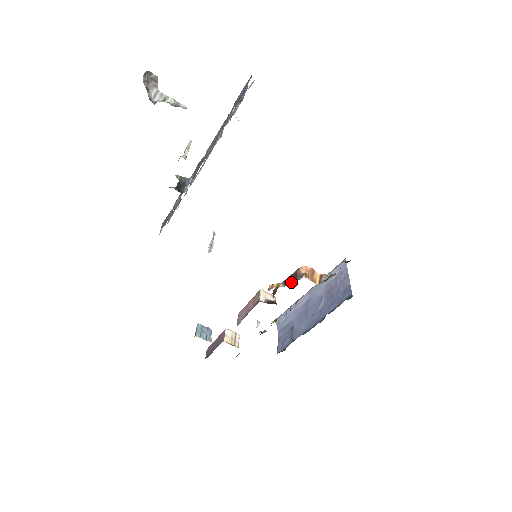
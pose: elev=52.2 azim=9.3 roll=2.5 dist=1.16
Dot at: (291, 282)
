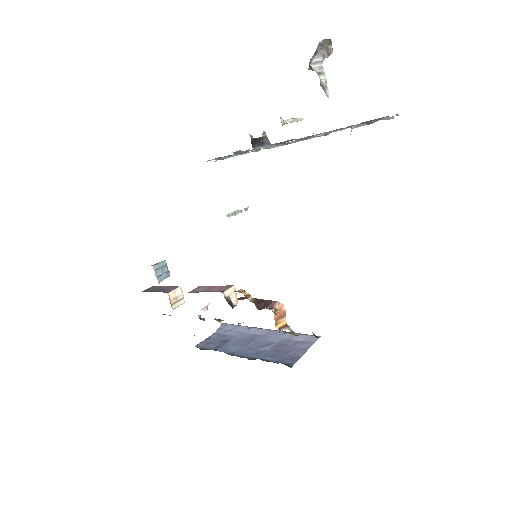
Dot at: (260, 304)
